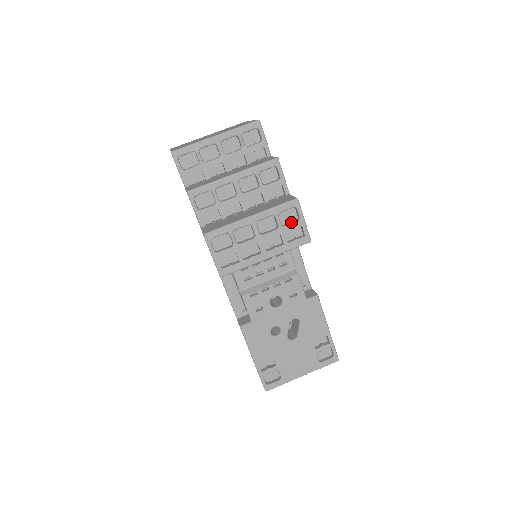
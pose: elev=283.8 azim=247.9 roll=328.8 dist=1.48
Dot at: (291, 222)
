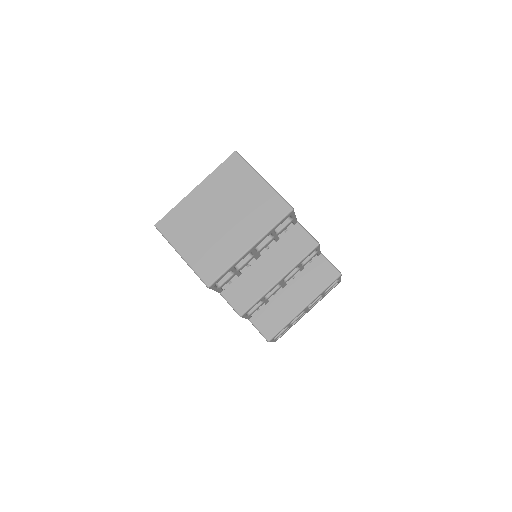
Dot at: occluded
